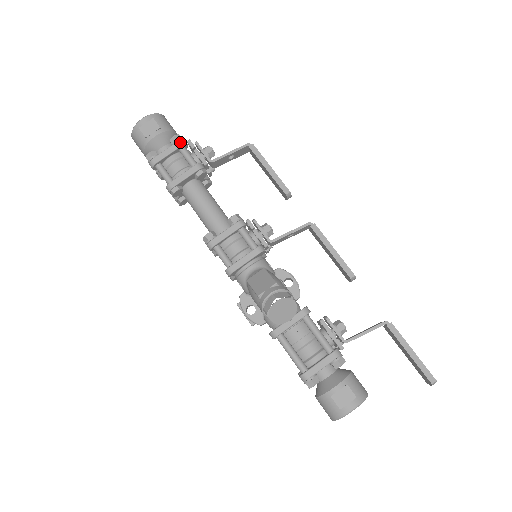
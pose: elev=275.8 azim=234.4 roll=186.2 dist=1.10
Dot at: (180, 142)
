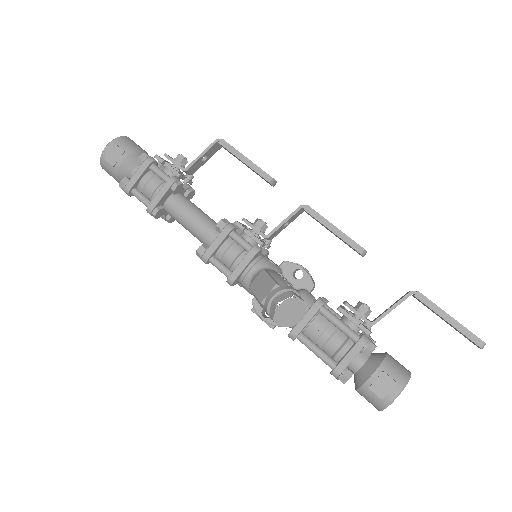
Dot at: (147, 160)
